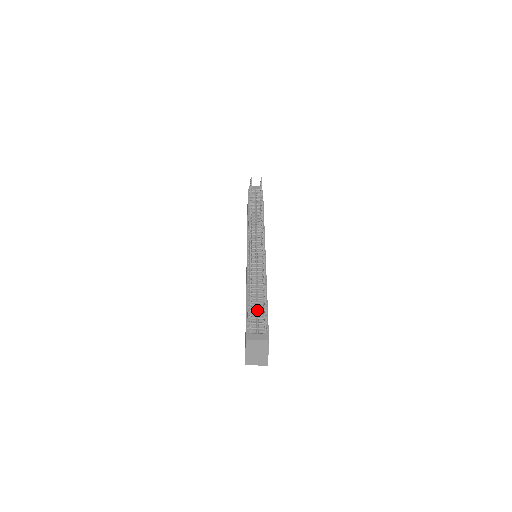
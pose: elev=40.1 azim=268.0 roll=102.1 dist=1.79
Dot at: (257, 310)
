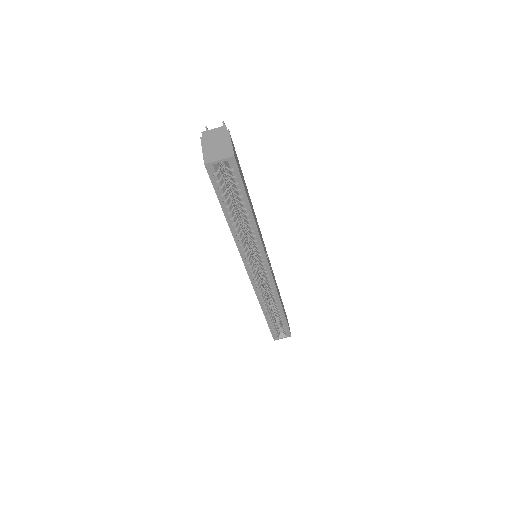
Dot at: occluded
